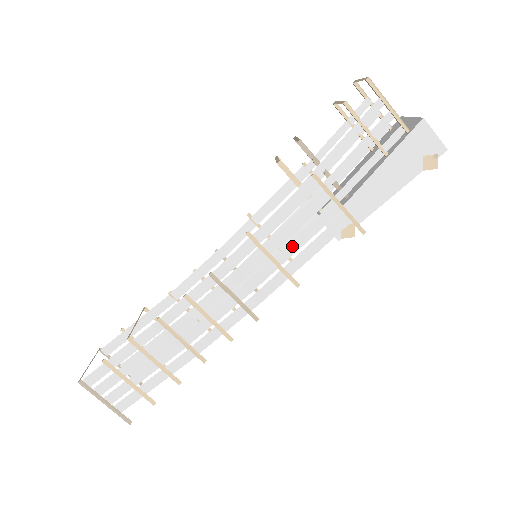
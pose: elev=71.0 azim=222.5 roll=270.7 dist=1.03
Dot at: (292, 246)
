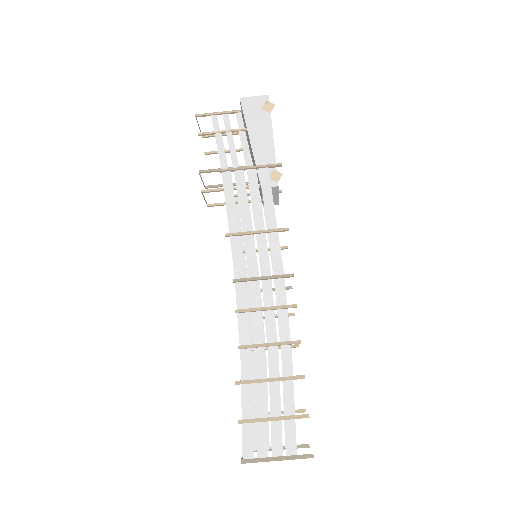
Dot at: (257, 214)
